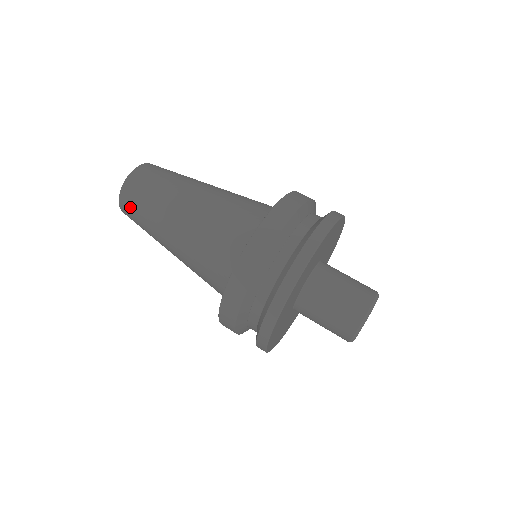
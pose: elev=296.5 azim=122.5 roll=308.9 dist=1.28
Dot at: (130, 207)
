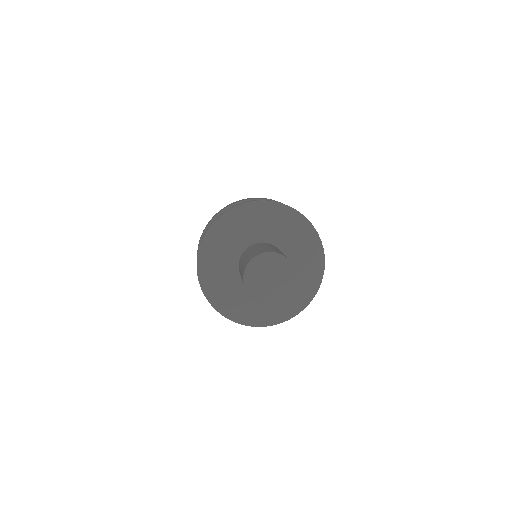
Dot at: occluded
